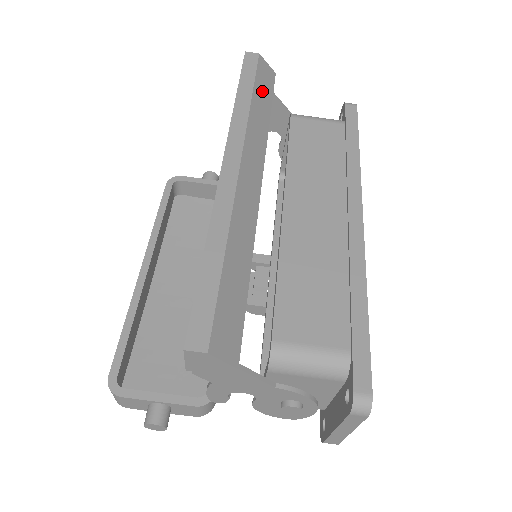
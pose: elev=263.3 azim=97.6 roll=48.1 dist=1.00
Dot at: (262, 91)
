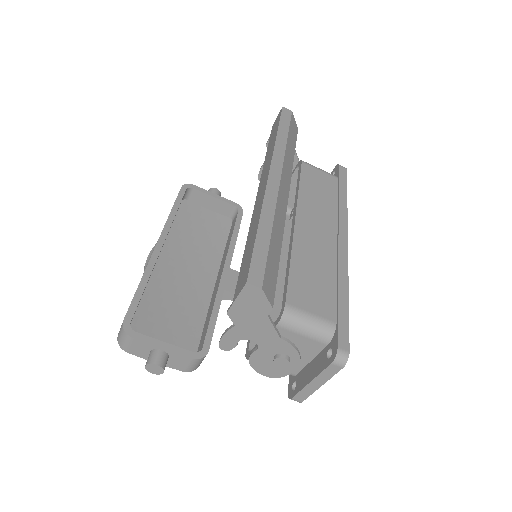
Dot at: (292, 137)
